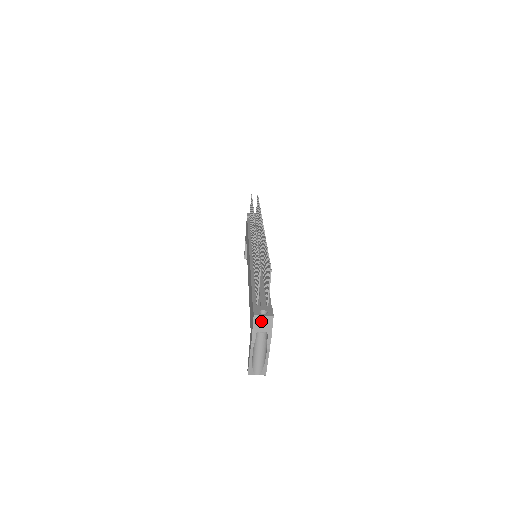
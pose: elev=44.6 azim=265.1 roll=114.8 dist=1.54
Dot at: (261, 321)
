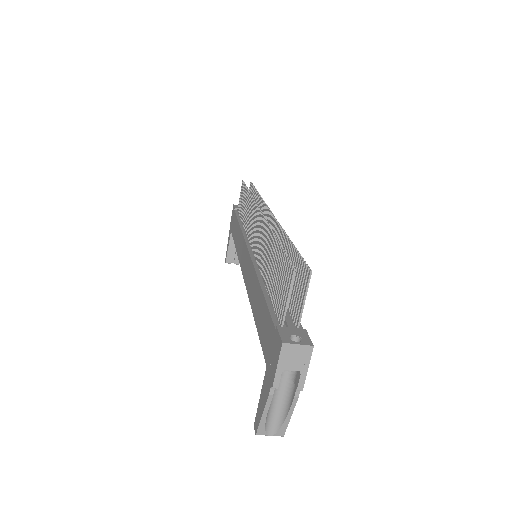
Dot at: (293, 353)
